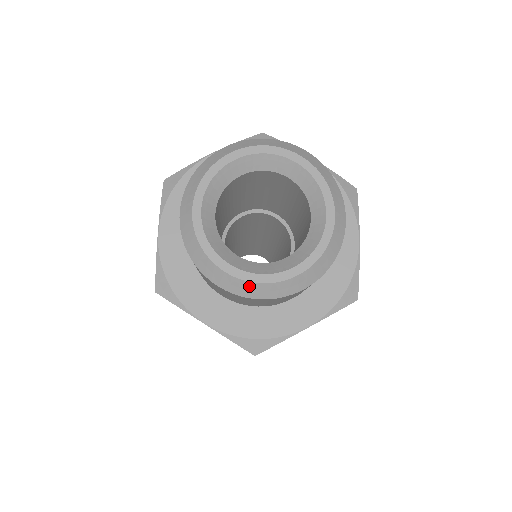
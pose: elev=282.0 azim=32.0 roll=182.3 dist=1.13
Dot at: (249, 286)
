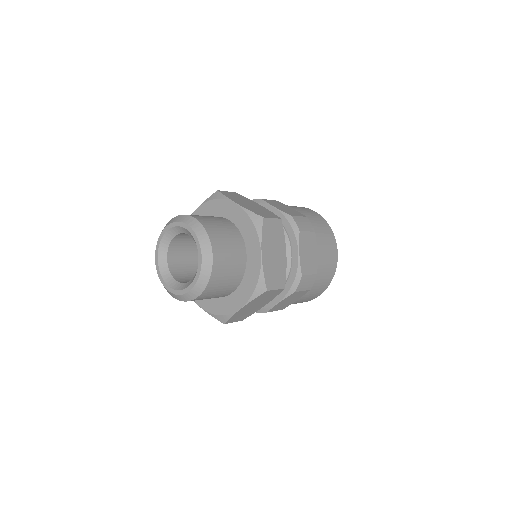
Dot at: (177, 296)
